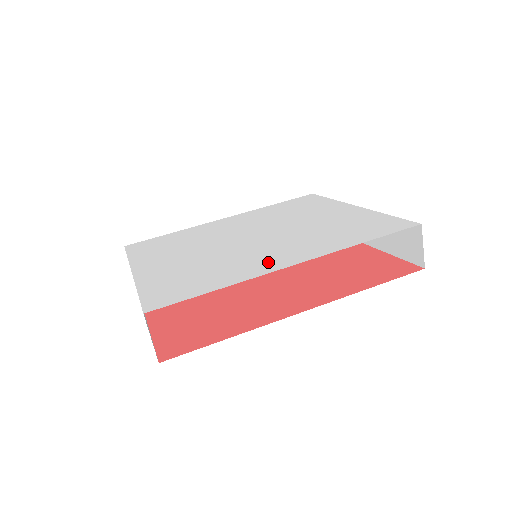
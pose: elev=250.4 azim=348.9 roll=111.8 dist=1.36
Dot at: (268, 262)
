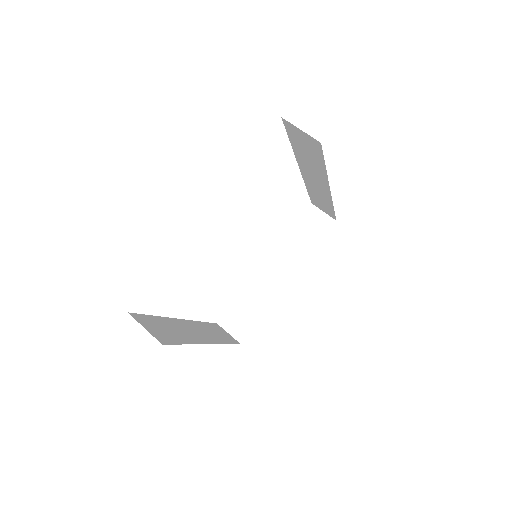
Dot at: occluded
